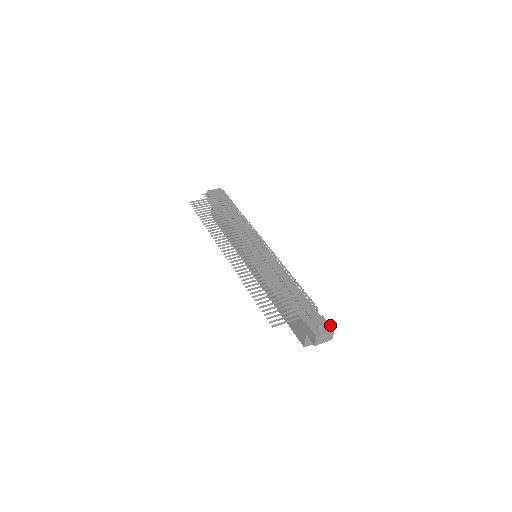
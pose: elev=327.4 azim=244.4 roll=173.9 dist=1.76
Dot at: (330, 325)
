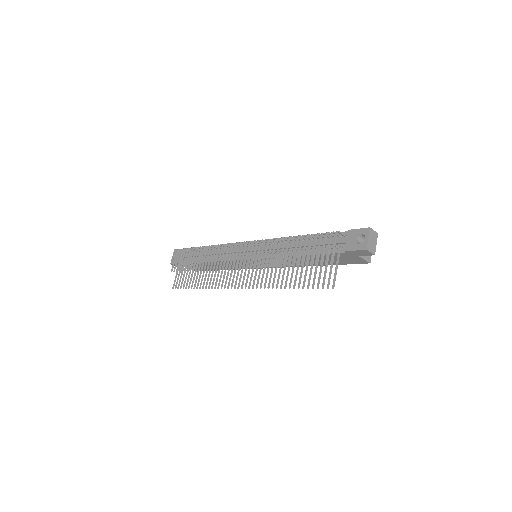
Dot at: (362, 229)
